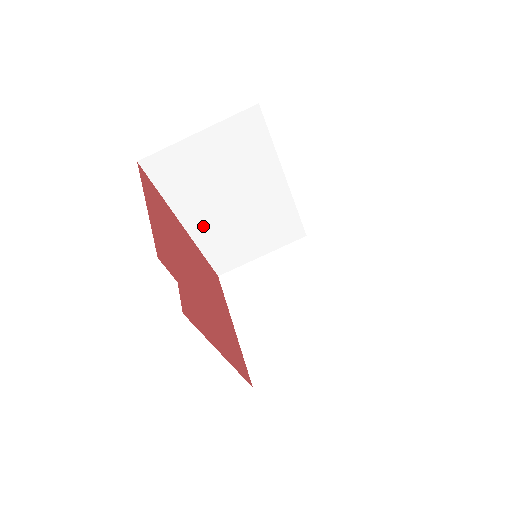
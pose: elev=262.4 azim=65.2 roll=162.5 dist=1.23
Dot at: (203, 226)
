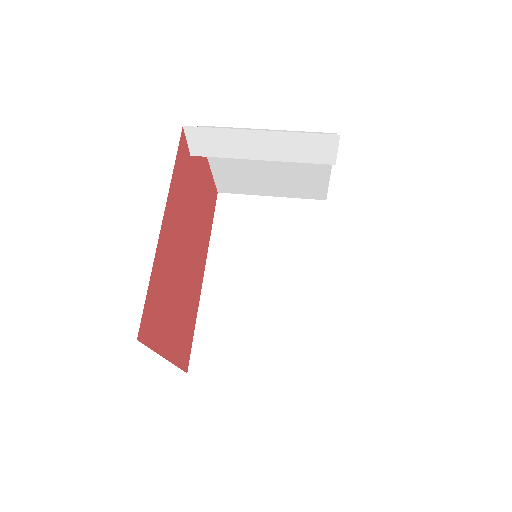
Dot at: (220, 287)
